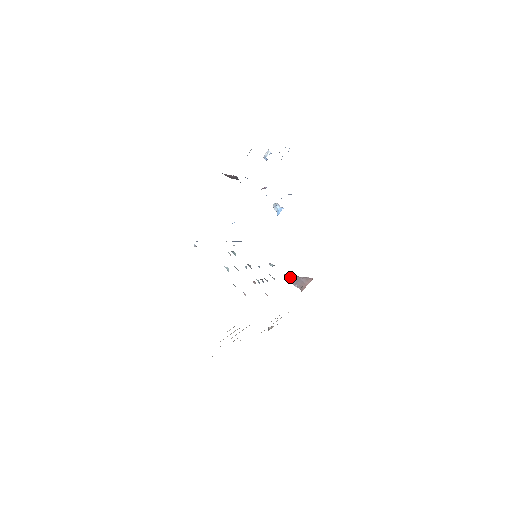
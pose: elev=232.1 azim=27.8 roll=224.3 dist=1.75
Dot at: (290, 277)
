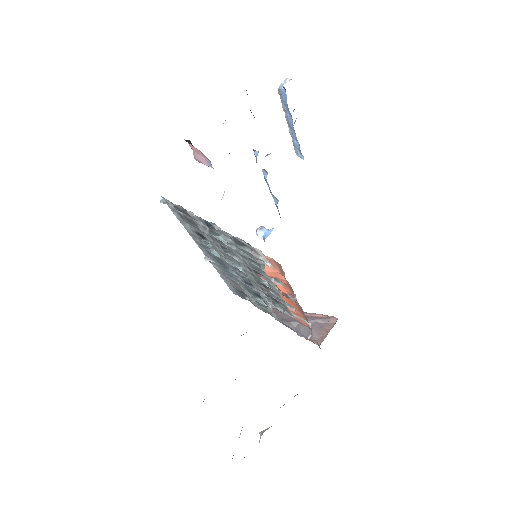
Dot at: (296, 325)
